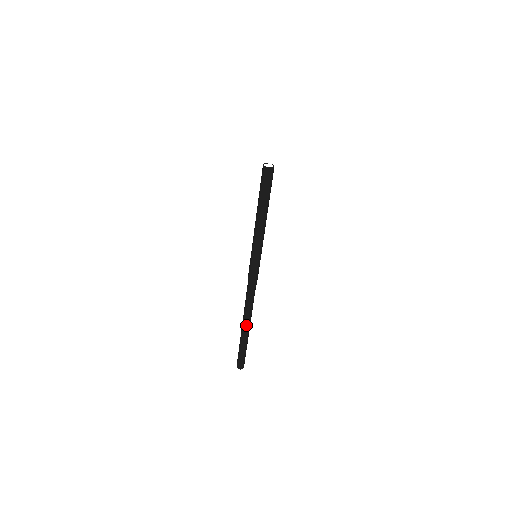
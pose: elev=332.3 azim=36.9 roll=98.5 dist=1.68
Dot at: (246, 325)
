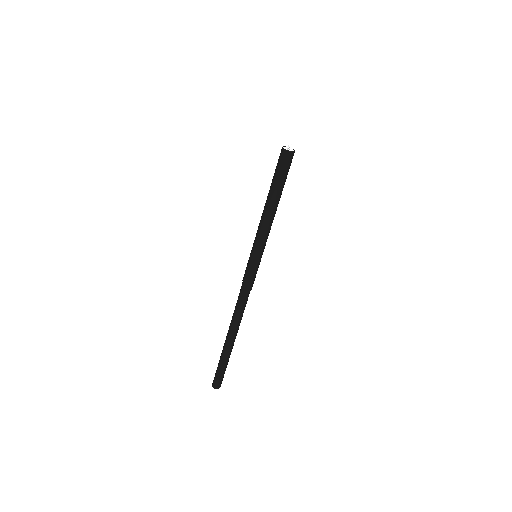
Dot at: (229, 335)
